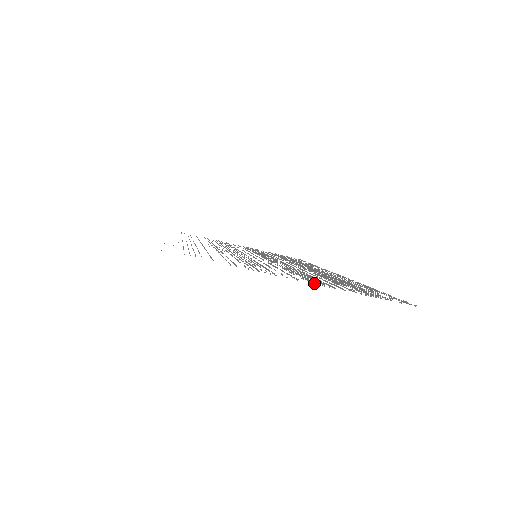
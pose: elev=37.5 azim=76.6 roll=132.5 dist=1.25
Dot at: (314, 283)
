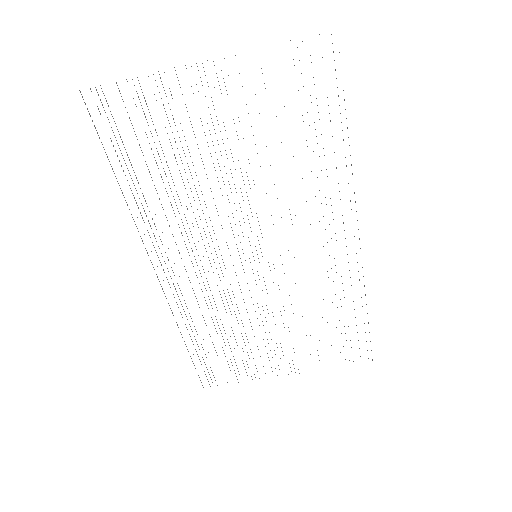
Dot at: occluded
